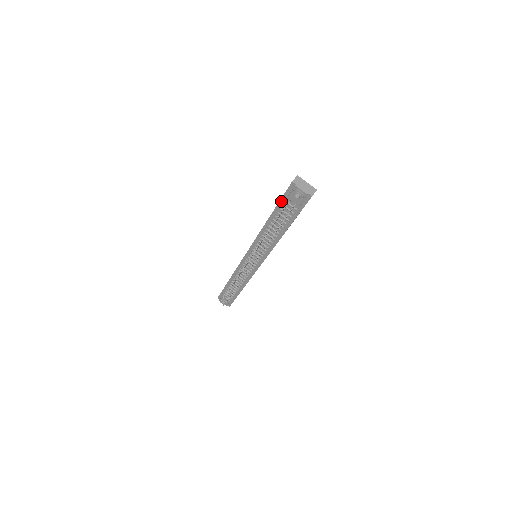
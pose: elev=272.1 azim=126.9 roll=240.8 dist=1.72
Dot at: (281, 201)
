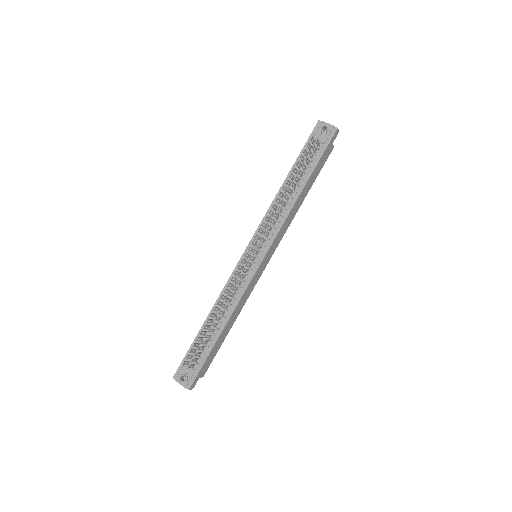
Dot at: (304, 147)
